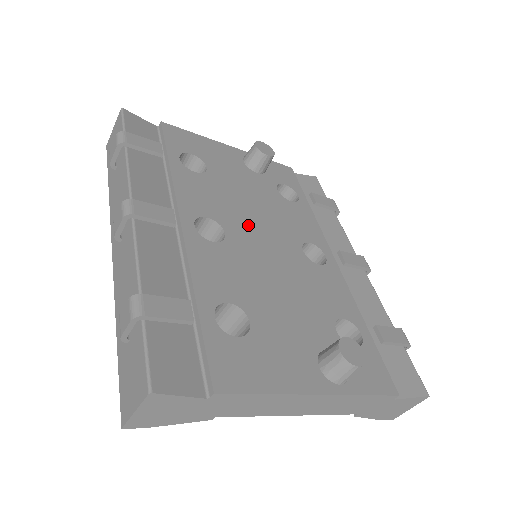
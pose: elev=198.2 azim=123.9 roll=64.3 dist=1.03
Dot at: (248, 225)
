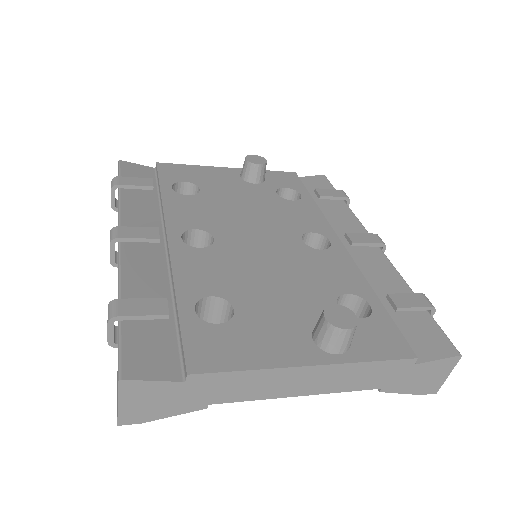
Dot at: (240, 228)
